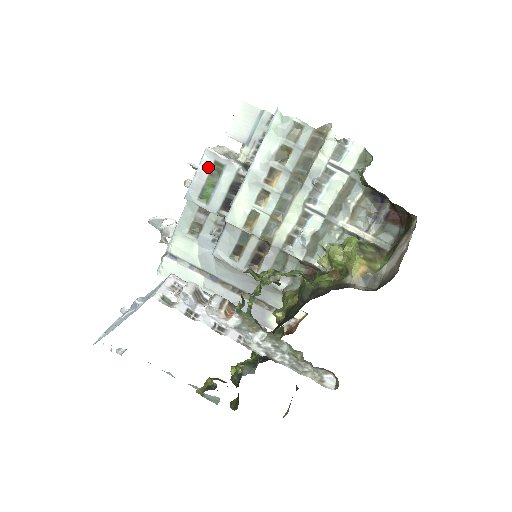
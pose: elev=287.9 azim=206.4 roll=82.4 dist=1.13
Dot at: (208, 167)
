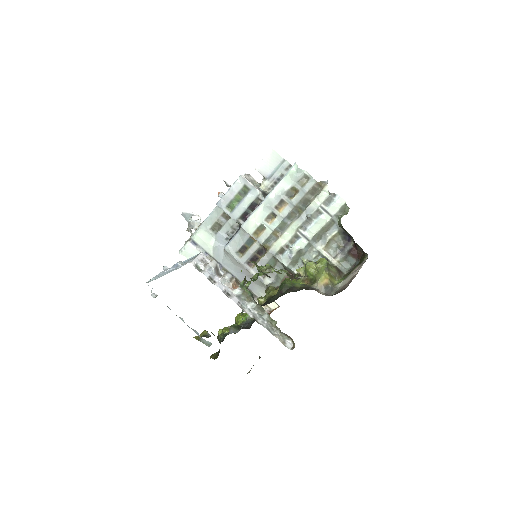
Dot at: (239, 188)
